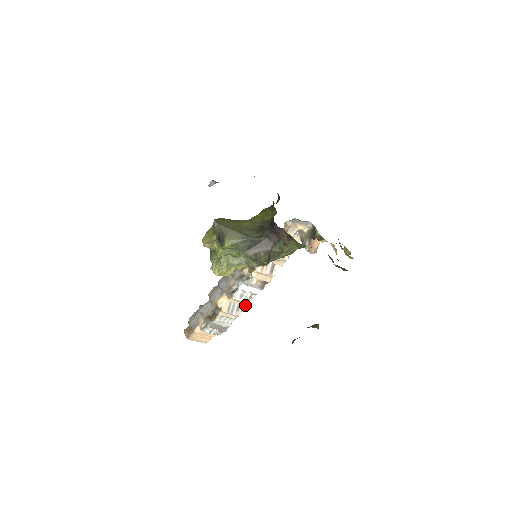
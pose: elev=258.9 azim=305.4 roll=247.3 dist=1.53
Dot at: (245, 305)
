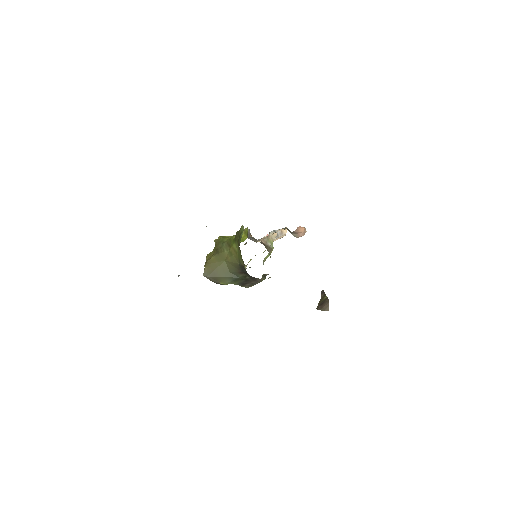
Dot at: occluded
